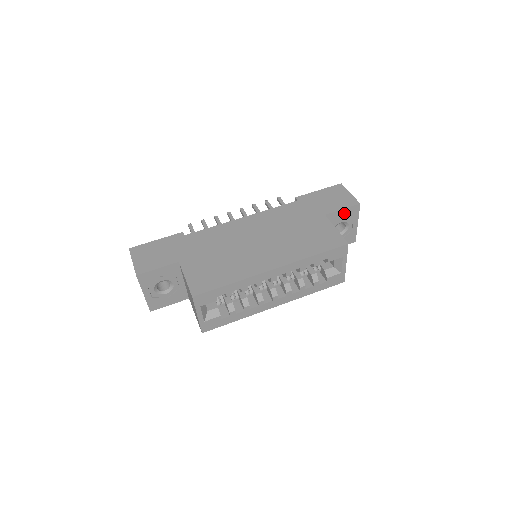
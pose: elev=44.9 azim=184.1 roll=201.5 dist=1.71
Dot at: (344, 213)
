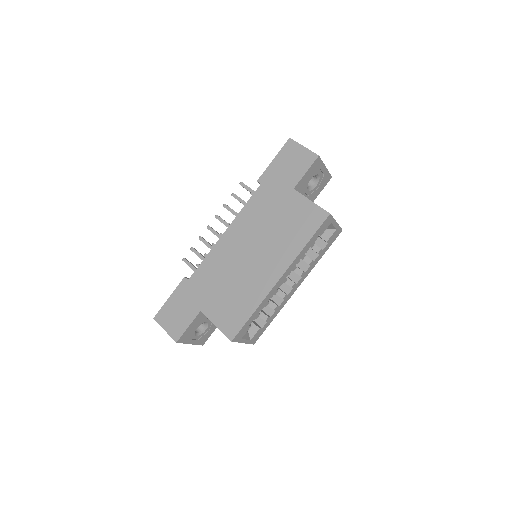
Dot at: (309, 173)
